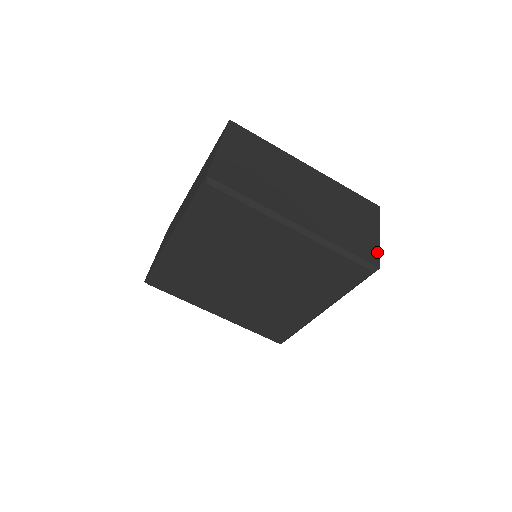
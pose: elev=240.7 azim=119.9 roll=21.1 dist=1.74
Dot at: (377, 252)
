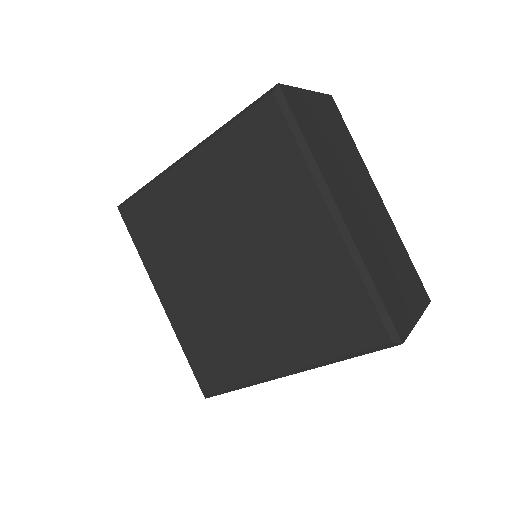
Dot at: (408, 328)
